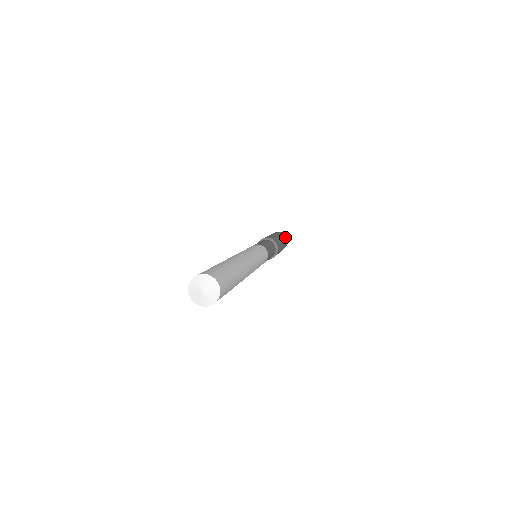
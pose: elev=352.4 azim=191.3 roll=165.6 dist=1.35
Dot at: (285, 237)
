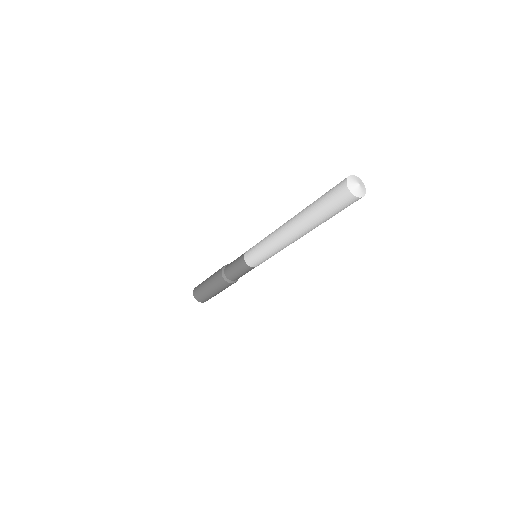
Dot at: occluded
